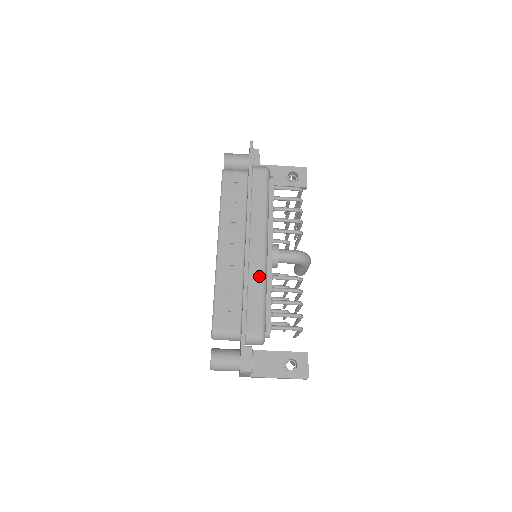
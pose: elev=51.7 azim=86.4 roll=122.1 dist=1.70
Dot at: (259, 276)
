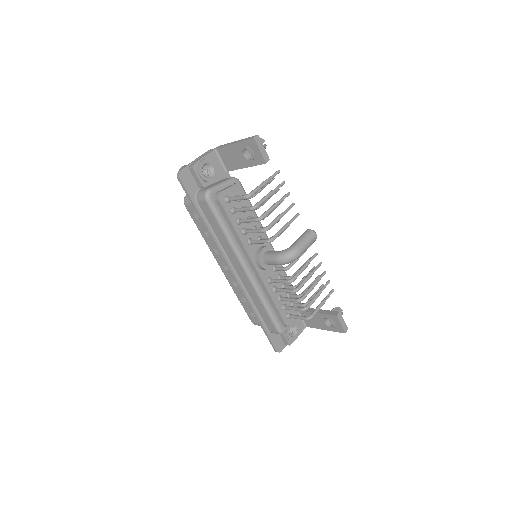
Dot at: (254, 294)
